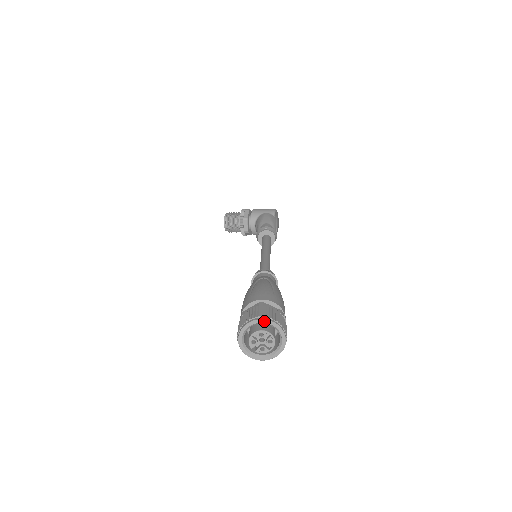
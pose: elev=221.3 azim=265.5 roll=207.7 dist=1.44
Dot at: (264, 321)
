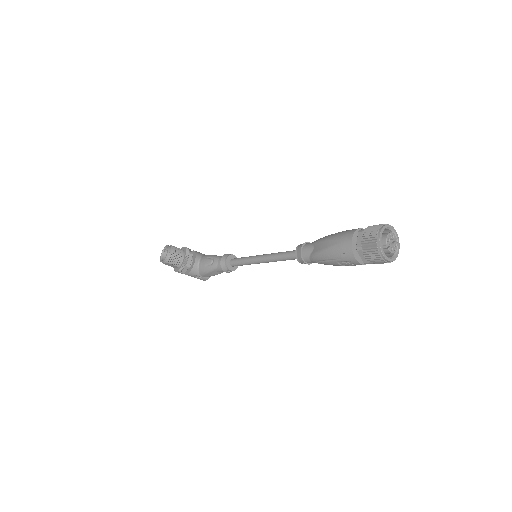
Dot at: (393, 228)
